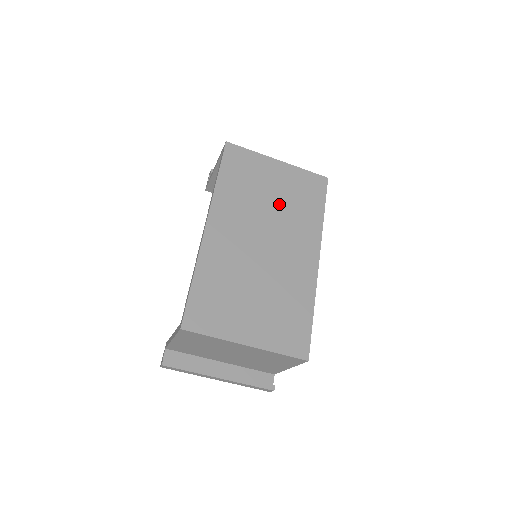
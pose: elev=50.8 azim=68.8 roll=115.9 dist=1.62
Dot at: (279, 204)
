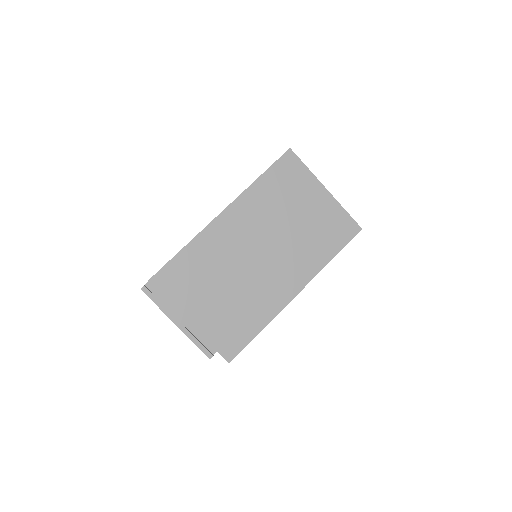
Dot at: (298, 228)
